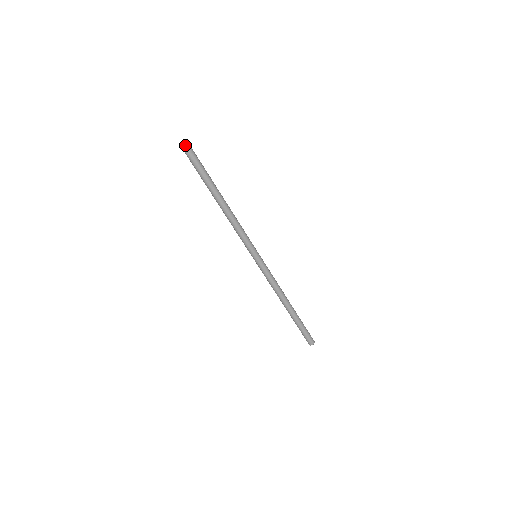
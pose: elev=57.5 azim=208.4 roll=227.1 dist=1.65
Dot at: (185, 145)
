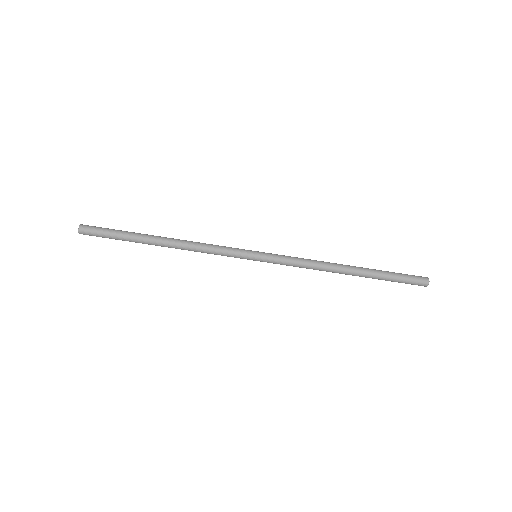
Dot at: (82, 227)
